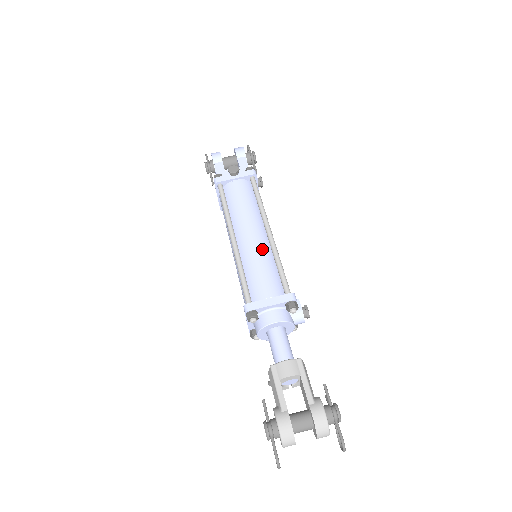
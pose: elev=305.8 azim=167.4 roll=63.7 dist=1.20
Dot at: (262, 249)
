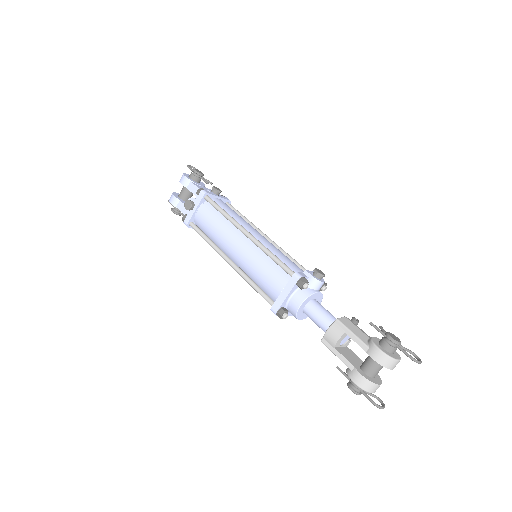
Dot at: (252, 253)
